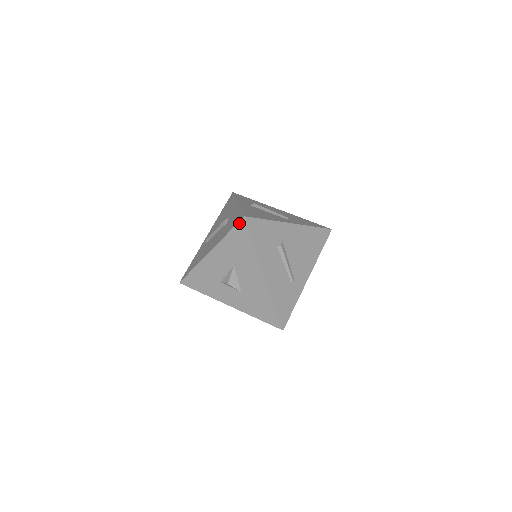
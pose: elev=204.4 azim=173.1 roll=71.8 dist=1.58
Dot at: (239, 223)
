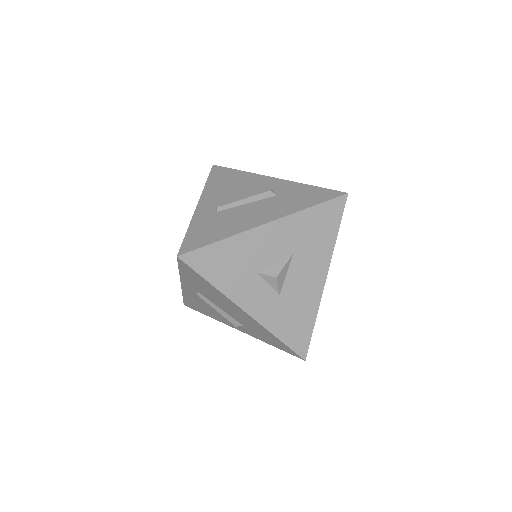
Dot at: (337, 199)
